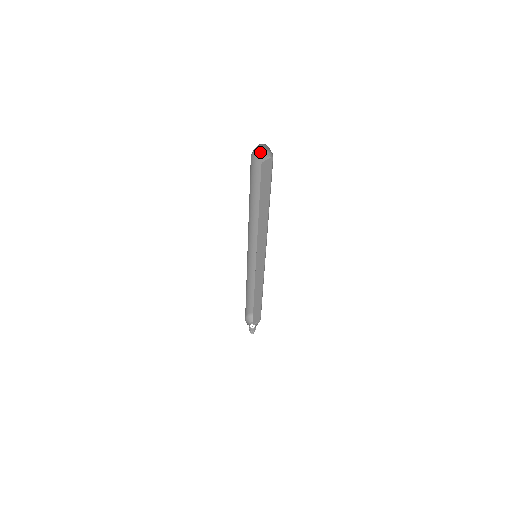
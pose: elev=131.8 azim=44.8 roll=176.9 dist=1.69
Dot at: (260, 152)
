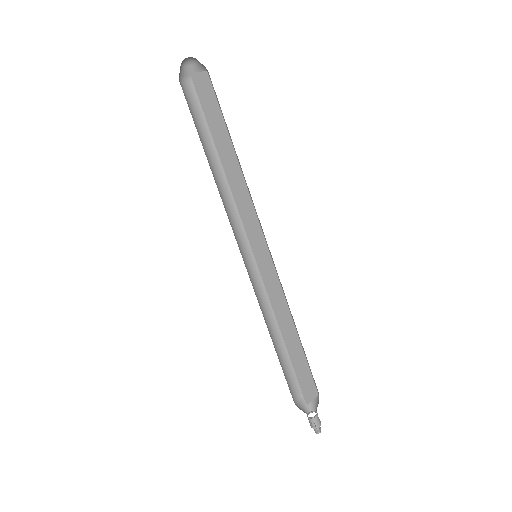
Dot at: occluded
